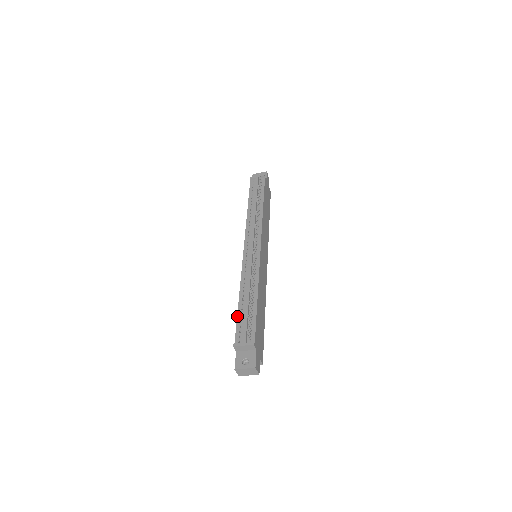
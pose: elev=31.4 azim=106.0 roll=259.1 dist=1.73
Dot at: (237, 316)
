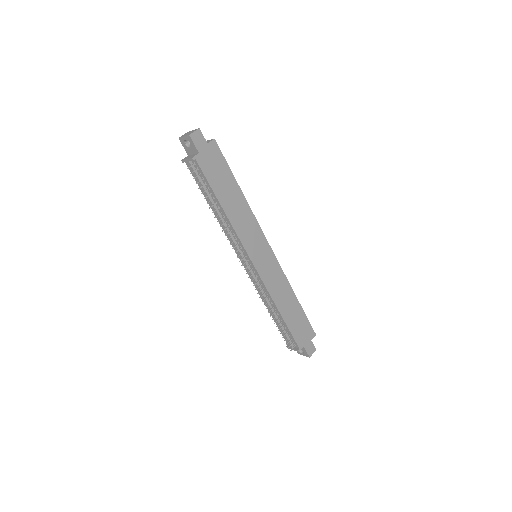
Dot at: occluded
